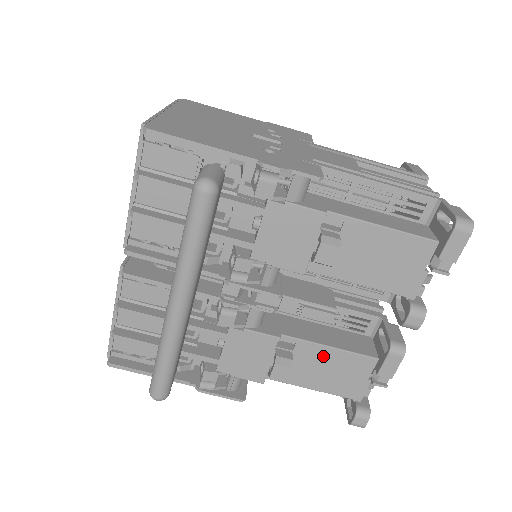
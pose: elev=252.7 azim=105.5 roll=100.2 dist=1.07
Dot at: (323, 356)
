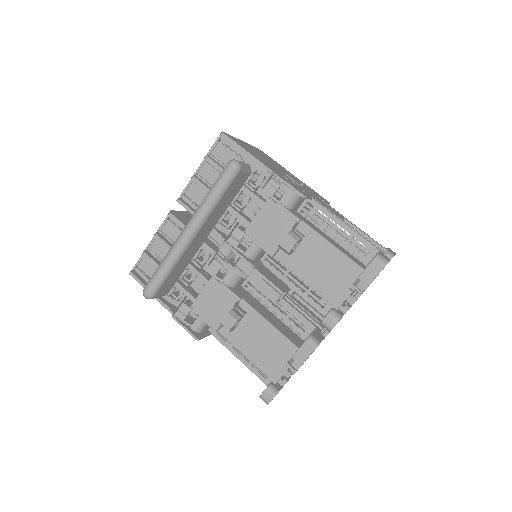
Dot at: (263, 329)
